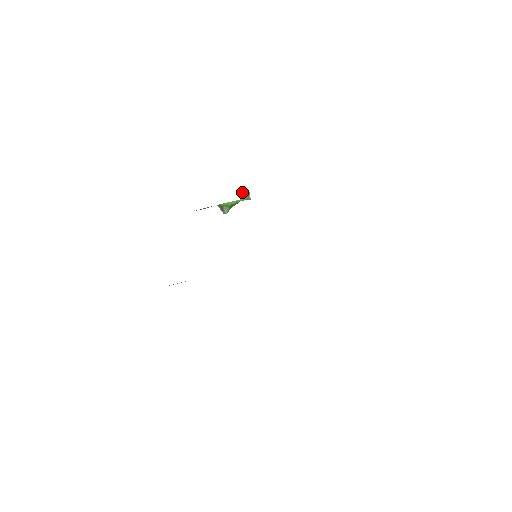
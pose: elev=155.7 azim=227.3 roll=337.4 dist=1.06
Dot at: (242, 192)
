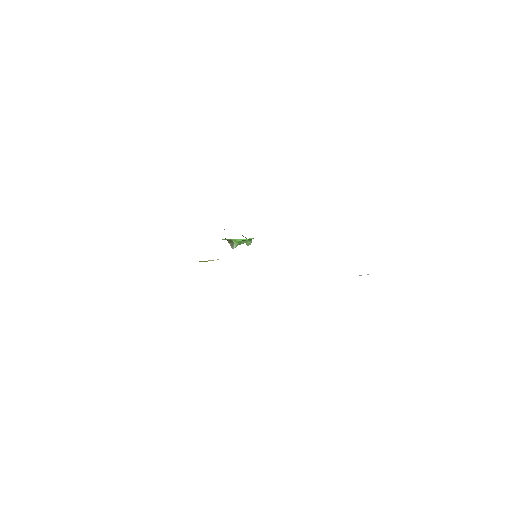
Dot at: occluded
